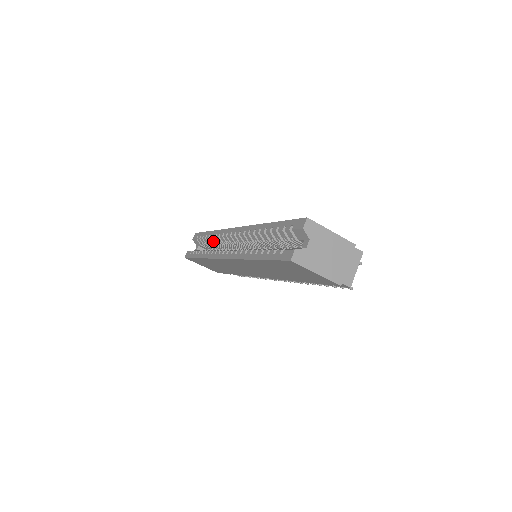
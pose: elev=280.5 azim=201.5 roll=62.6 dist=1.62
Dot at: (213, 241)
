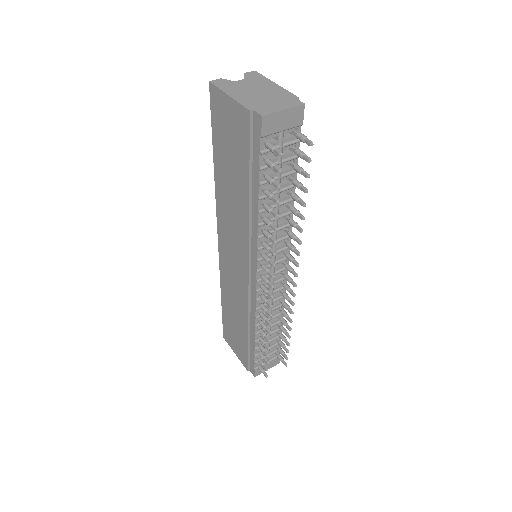
Dot at: occluded
